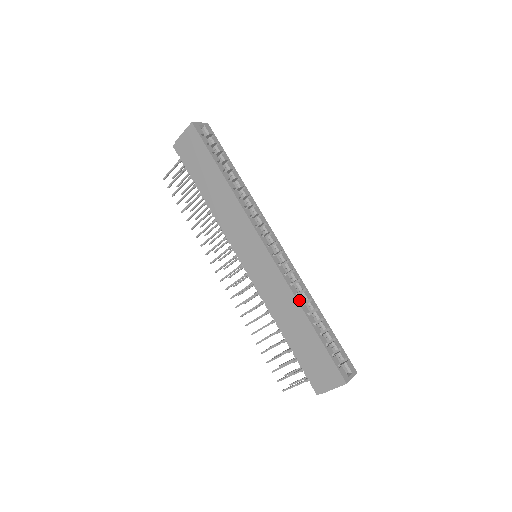
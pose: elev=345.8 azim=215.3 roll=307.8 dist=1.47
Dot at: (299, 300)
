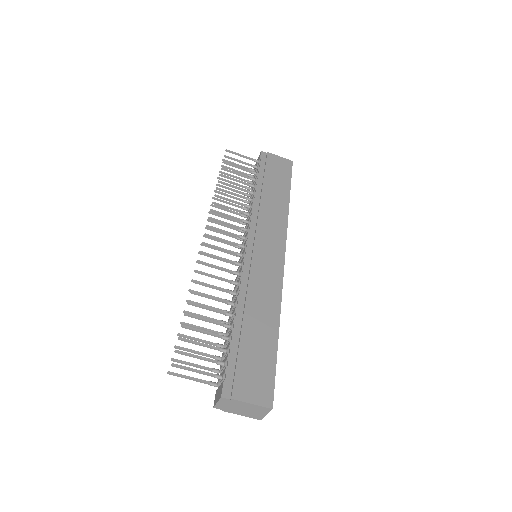
Dot at: (280, 311)
